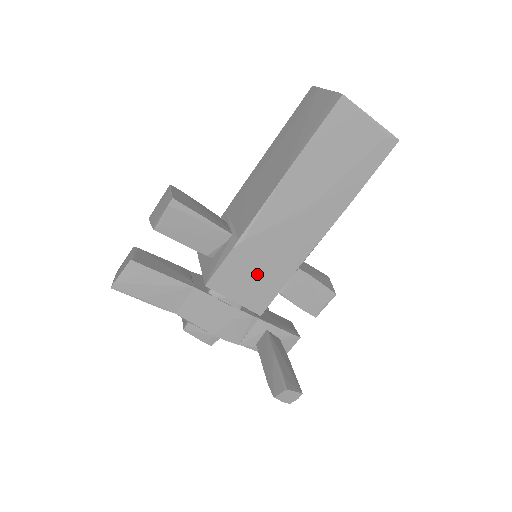
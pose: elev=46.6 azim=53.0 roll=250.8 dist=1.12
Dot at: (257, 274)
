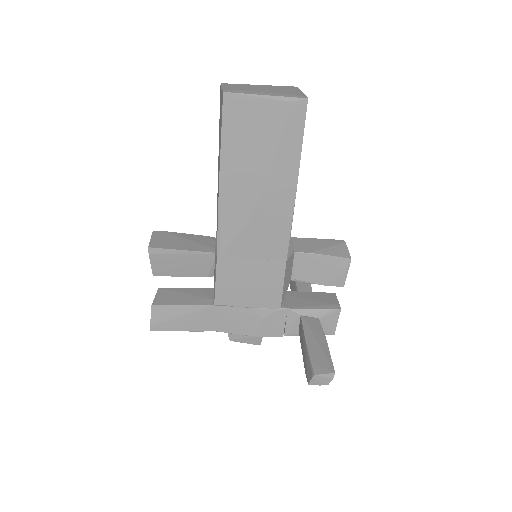
Dot at: (252, 277)
